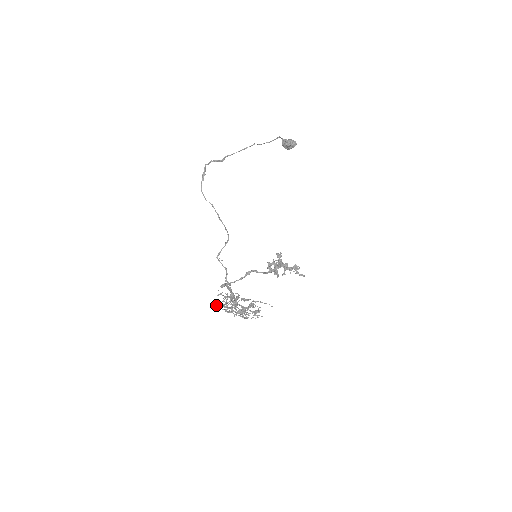
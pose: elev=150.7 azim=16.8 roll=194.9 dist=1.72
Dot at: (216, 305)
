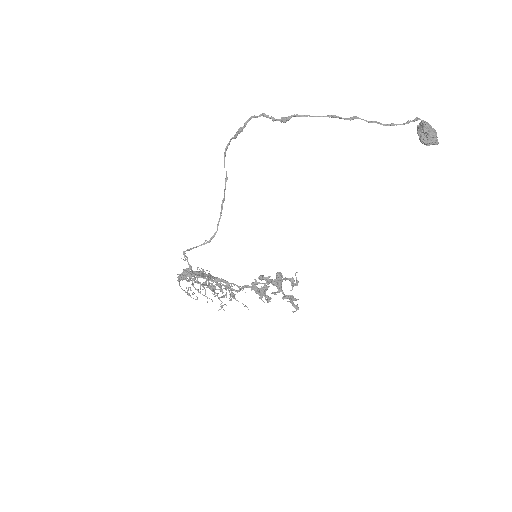
Dot at: (179, 275)
